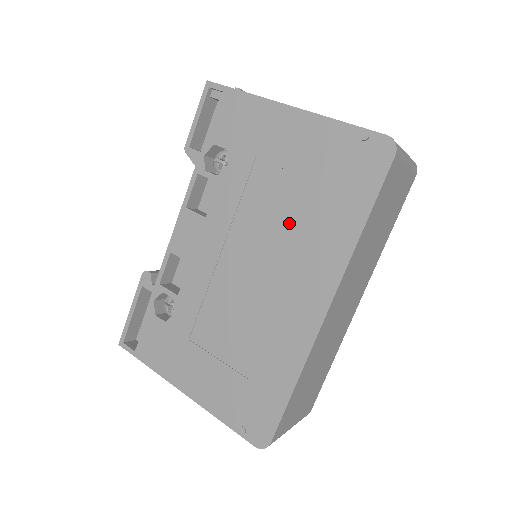
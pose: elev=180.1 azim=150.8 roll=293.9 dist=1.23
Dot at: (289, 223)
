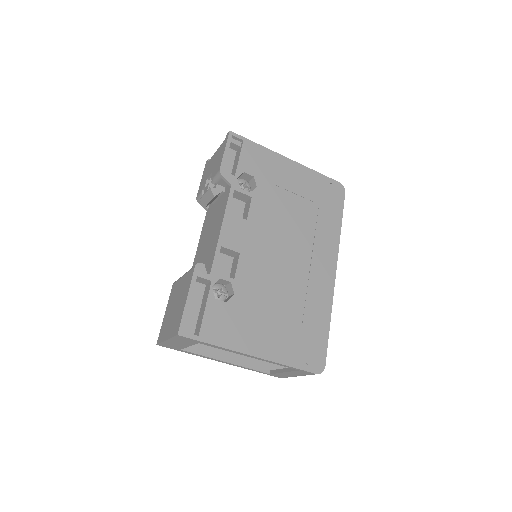
Dot at: (304, 224)
